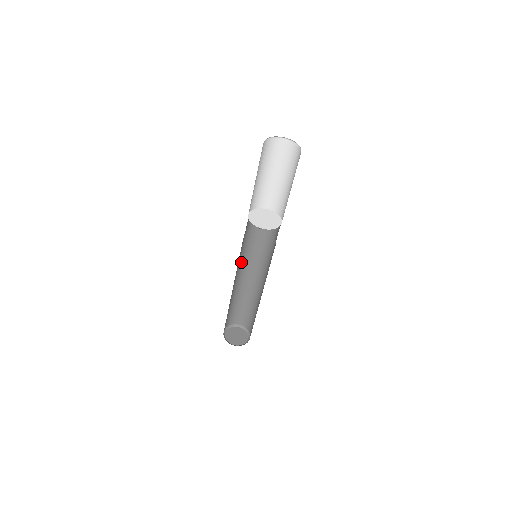
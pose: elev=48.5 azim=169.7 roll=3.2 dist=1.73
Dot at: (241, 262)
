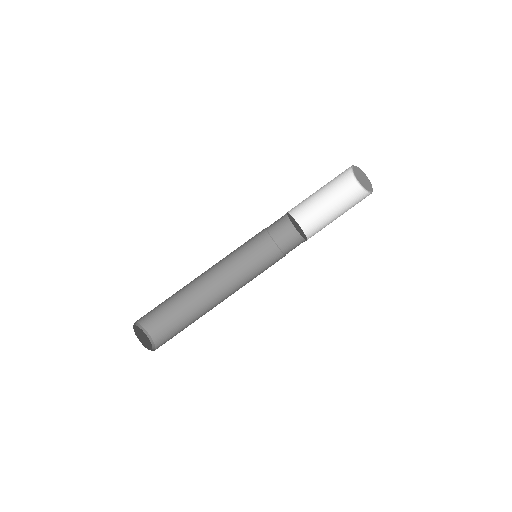
Dot at: (241, 272)
